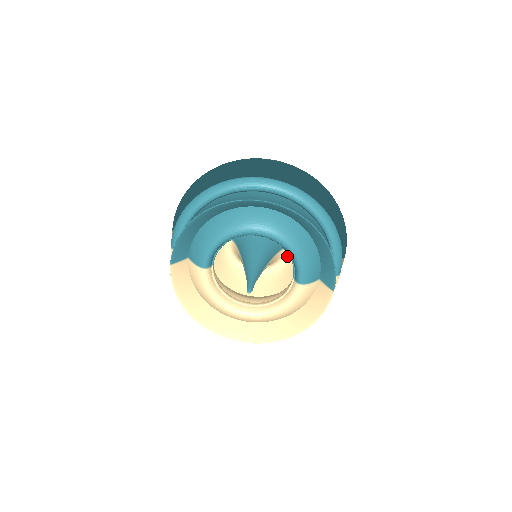
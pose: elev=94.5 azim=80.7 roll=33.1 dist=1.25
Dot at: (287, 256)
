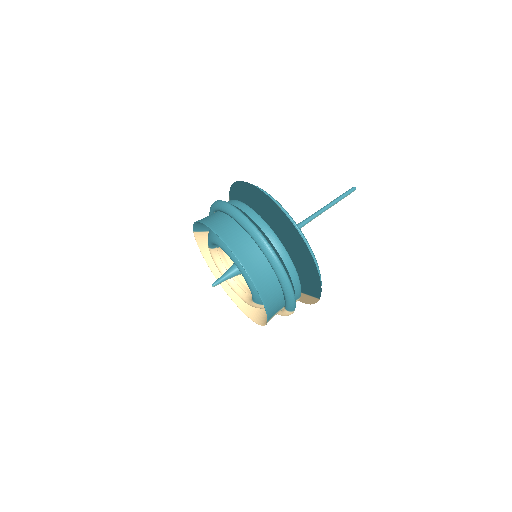
Dot at: occluded
